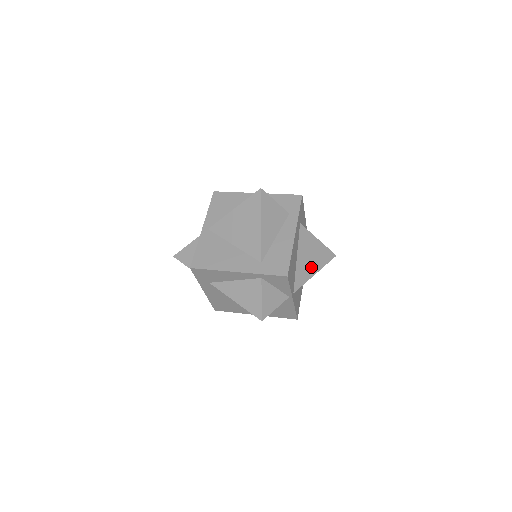
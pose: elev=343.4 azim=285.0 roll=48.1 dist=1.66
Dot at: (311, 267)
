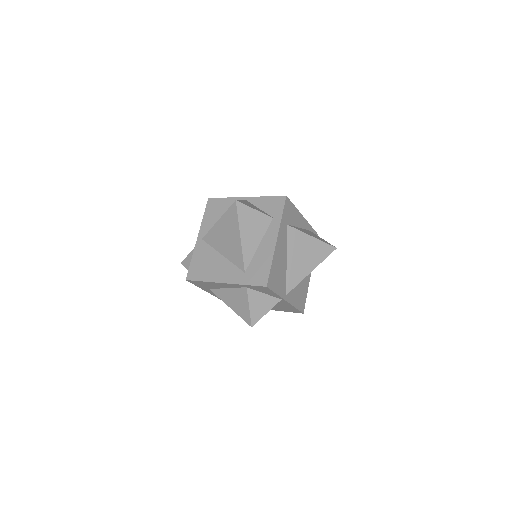
Dot at: (305, 266)
